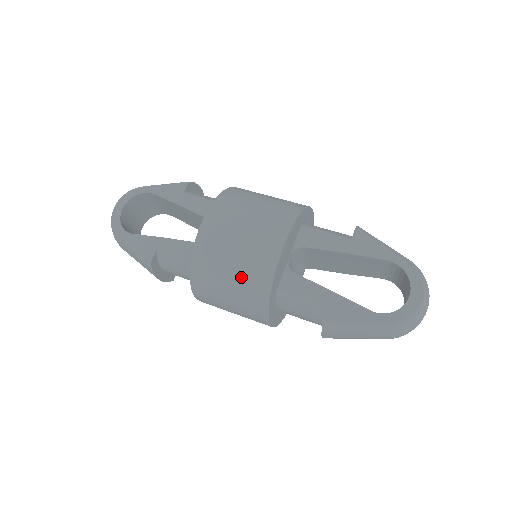
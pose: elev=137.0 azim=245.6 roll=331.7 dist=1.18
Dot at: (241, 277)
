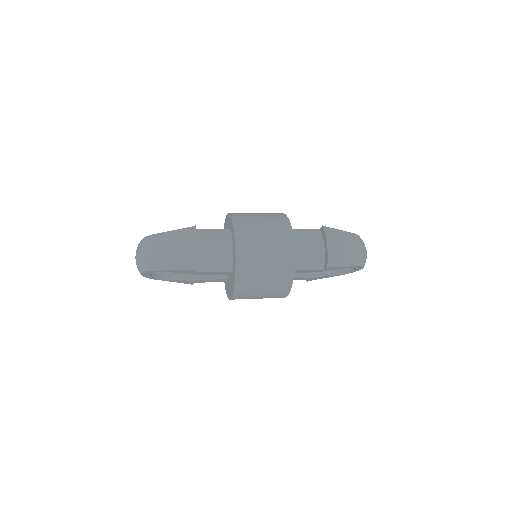
Dot at: (266, 215)
